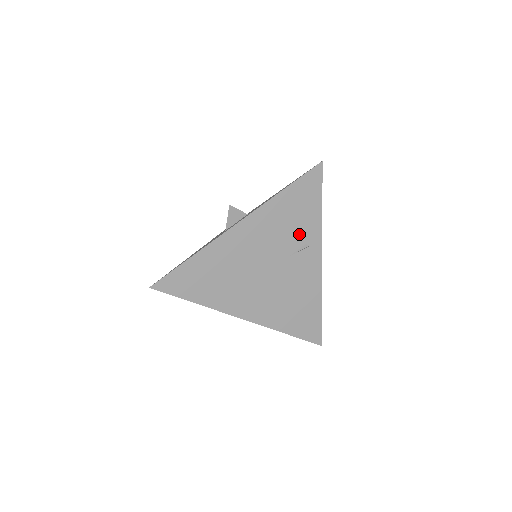
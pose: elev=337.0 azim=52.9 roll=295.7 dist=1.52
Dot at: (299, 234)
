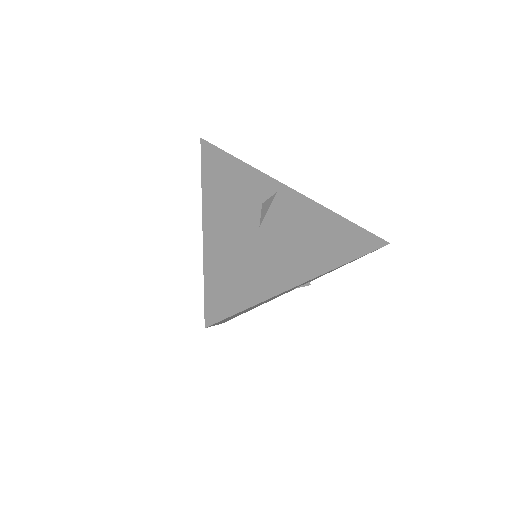
Dot at: occluded
